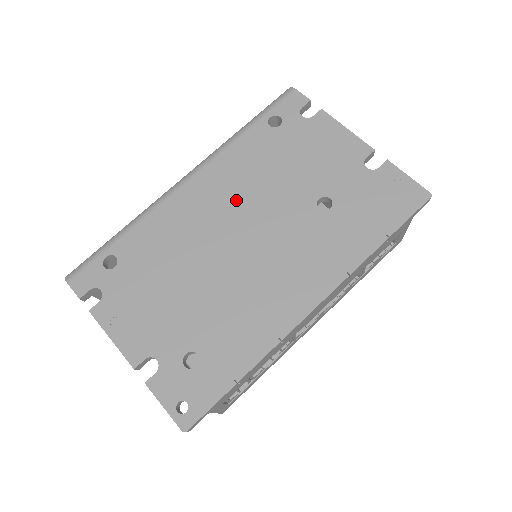
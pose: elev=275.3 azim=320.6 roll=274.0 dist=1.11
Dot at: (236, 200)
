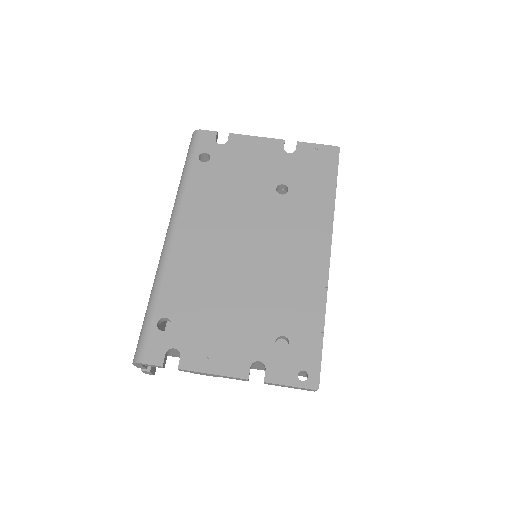
Dot at: (222, 223)
